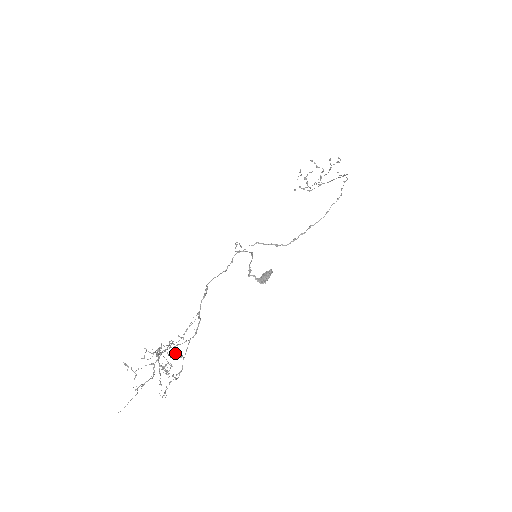
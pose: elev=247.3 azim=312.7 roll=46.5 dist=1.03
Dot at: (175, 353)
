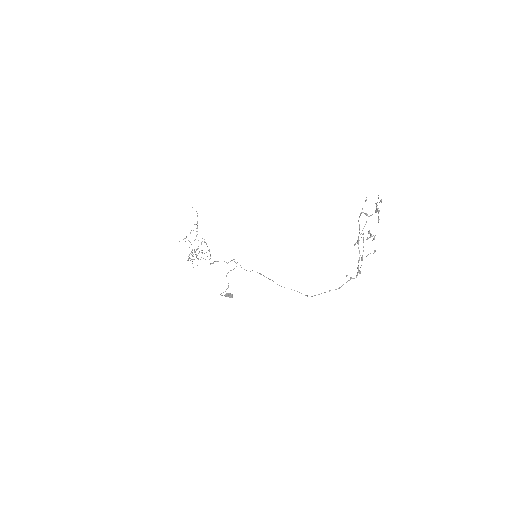
Dot at: occluded
